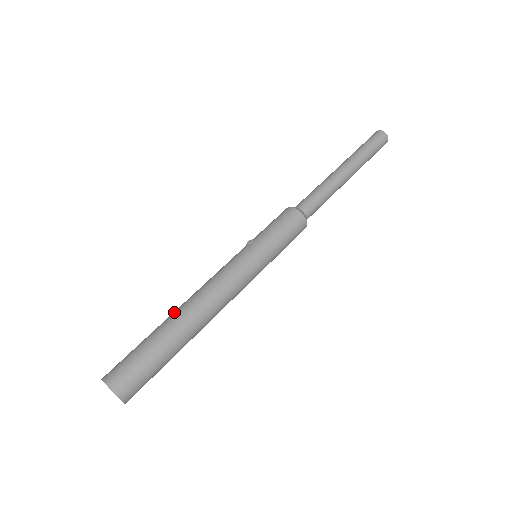
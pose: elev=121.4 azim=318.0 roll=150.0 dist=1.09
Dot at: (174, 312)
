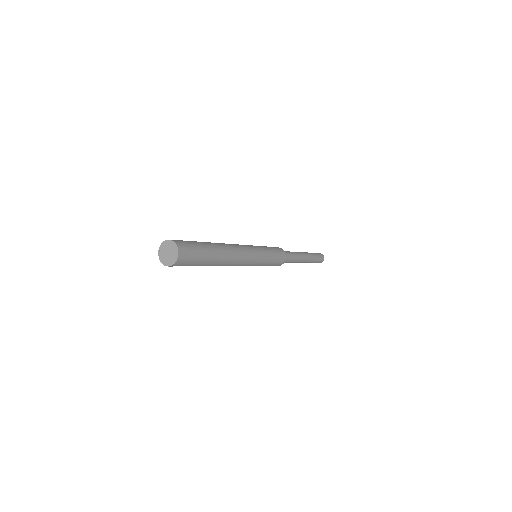
Dot at: occluded
